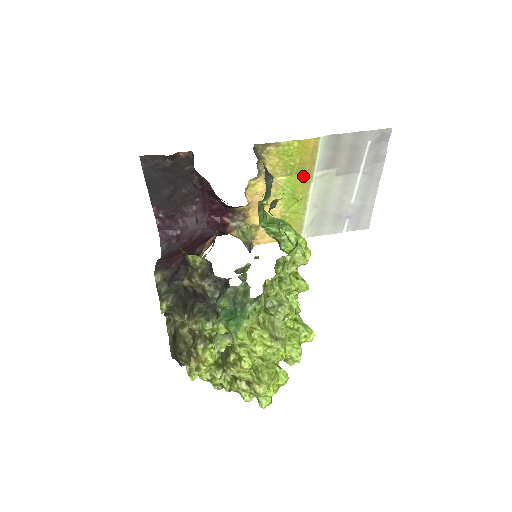
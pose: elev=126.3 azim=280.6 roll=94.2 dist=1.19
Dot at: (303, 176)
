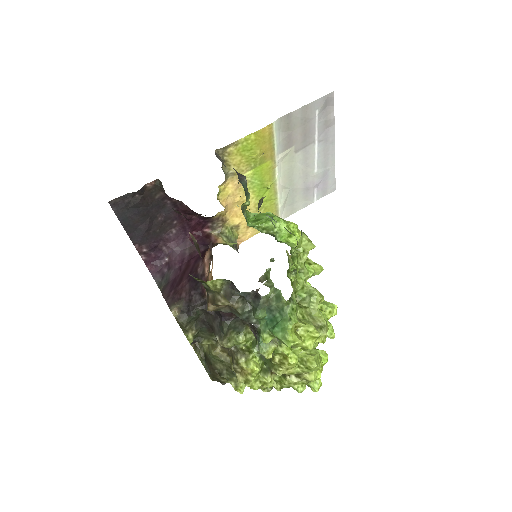
Dot at: (266, 164)
